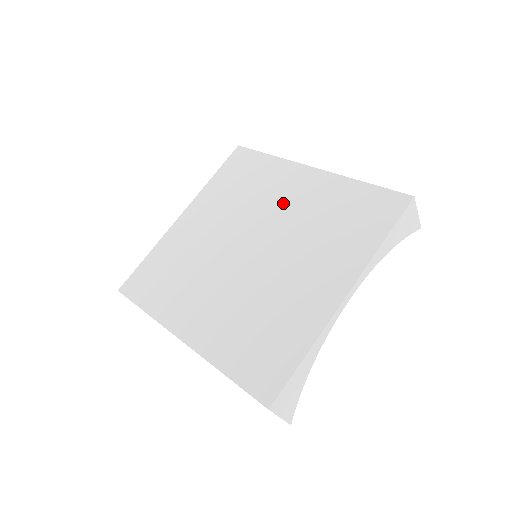
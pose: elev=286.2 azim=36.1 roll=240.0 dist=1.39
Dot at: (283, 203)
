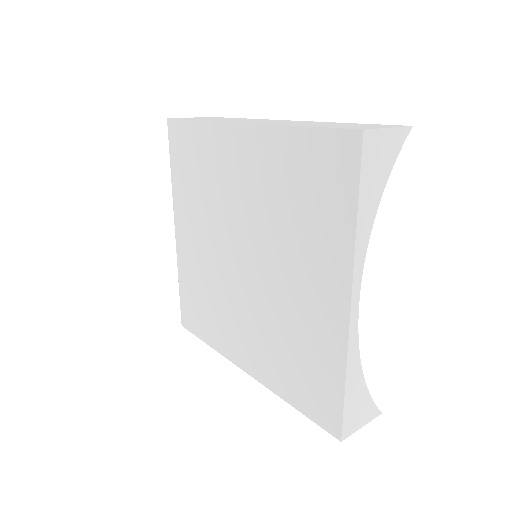
Dot at: (240, 190)
